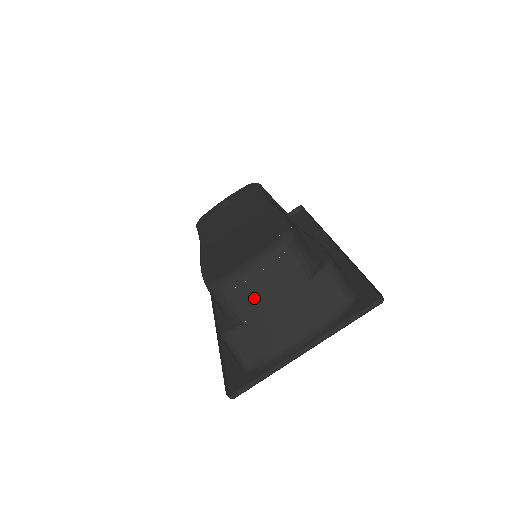
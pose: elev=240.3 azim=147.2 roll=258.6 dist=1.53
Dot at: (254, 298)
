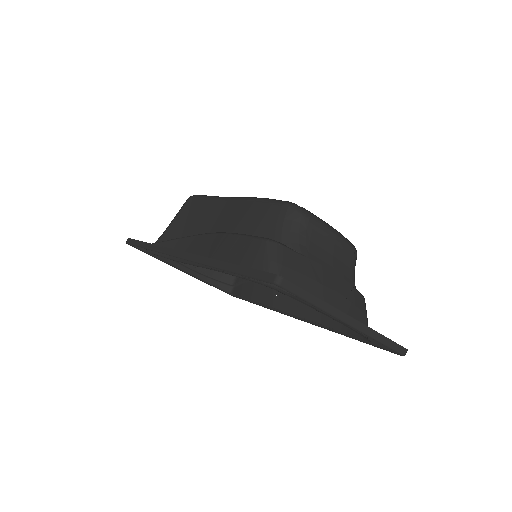
Dot at: (322, 250)
